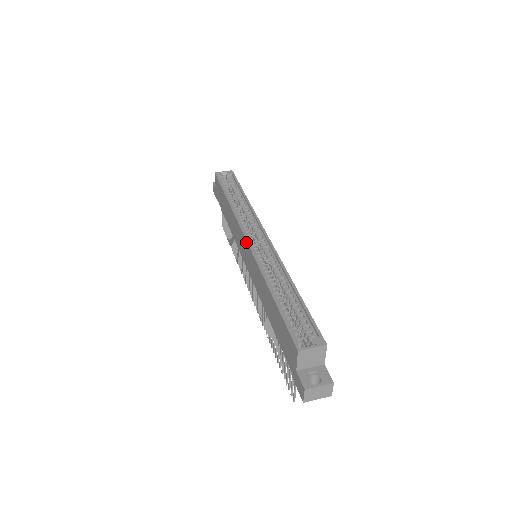
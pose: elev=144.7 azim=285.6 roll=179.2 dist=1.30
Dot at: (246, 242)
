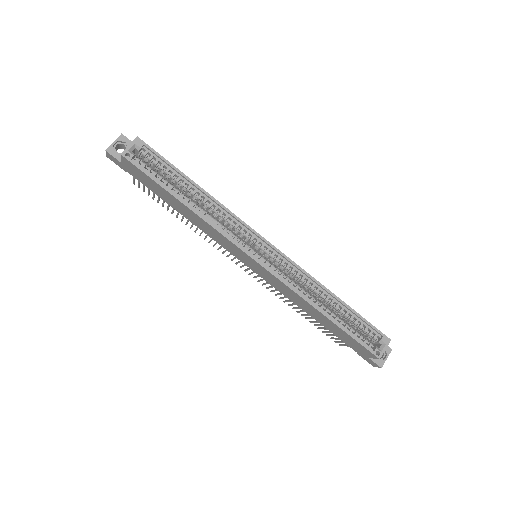
Dot at: (260, 266)
